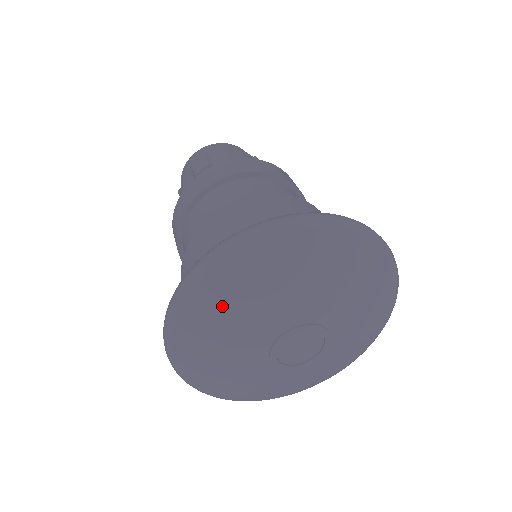
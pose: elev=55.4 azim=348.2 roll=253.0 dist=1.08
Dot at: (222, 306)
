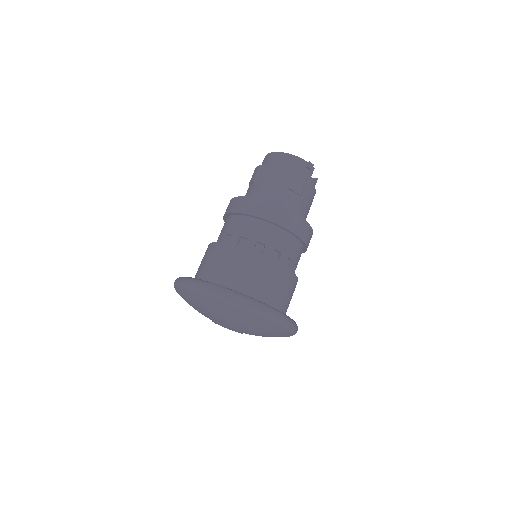
Dot at: (185, 300)
